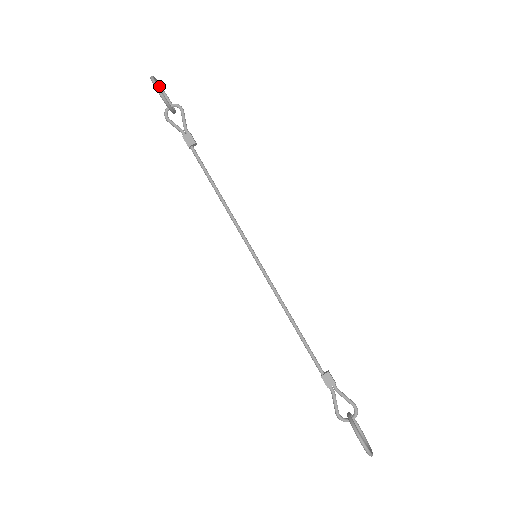
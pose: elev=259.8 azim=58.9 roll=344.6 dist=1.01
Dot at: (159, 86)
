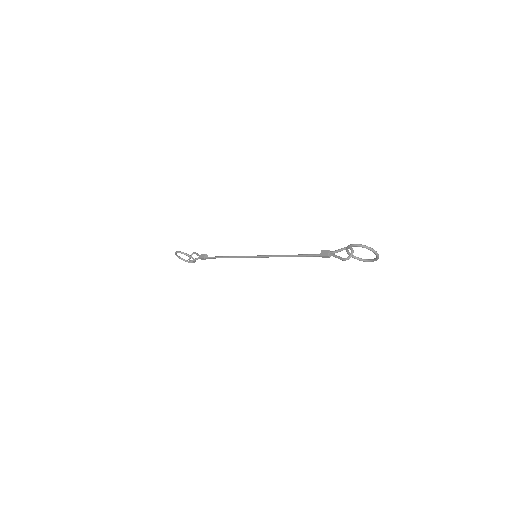
Dot at: (184, 260)
